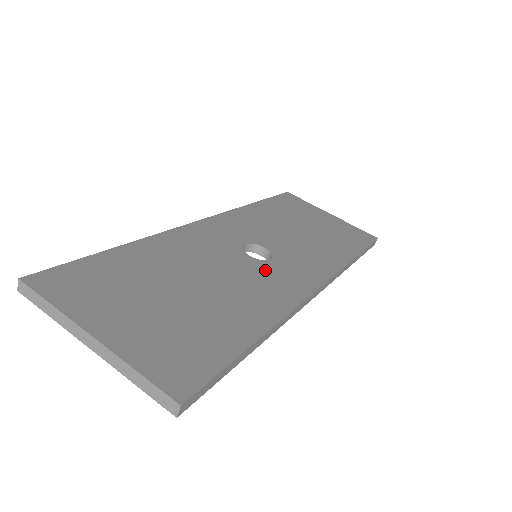
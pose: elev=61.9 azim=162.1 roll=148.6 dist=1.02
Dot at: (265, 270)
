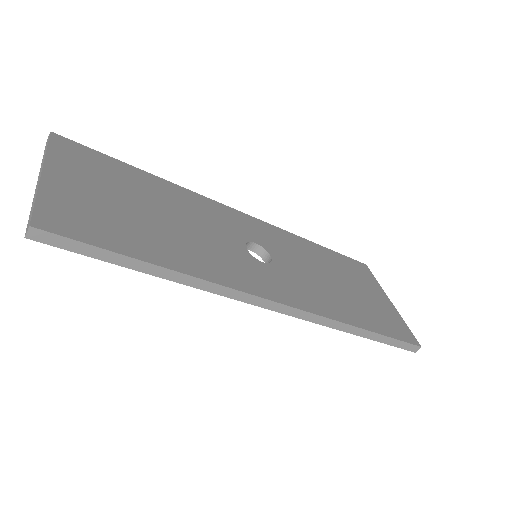
Dot at: (244, 260)
